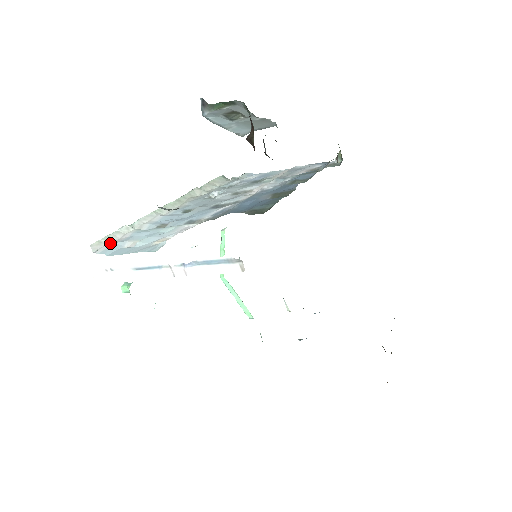
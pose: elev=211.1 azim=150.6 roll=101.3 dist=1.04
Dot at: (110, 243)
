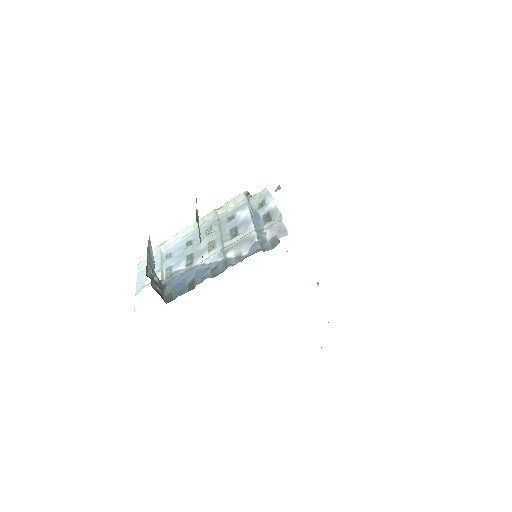
Dot at: (146, 260)
